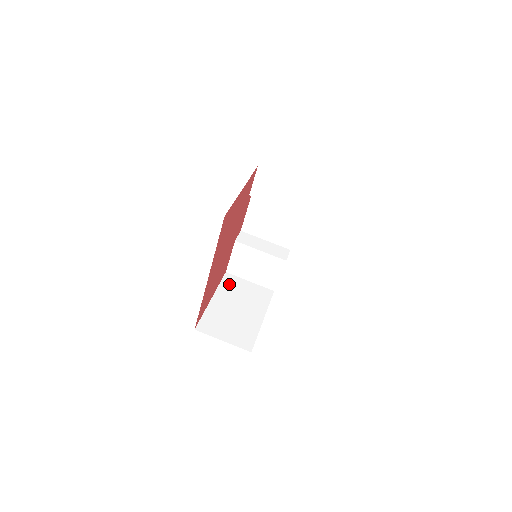
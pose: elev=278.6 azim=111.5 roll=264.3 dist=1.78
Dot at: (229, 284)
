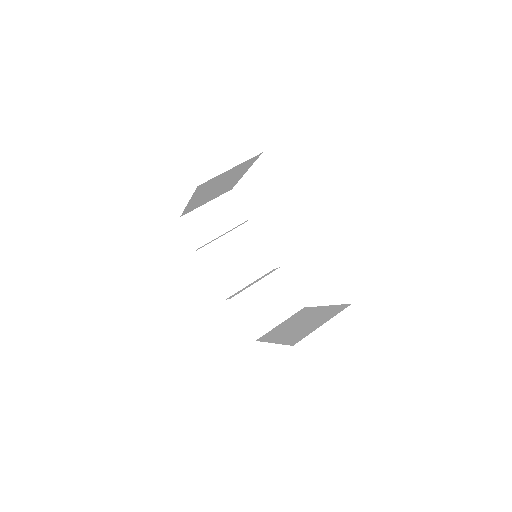
Dot at: (269, 335)
